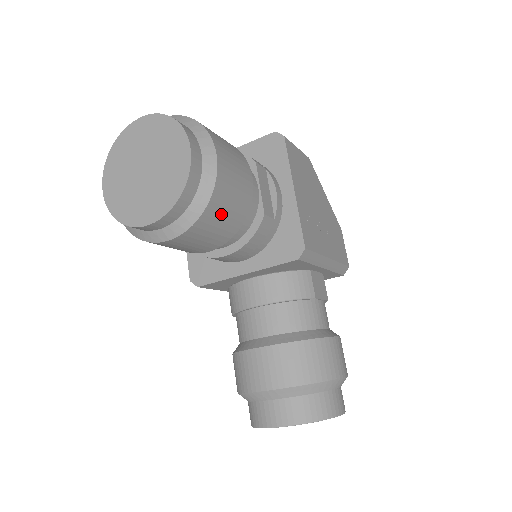
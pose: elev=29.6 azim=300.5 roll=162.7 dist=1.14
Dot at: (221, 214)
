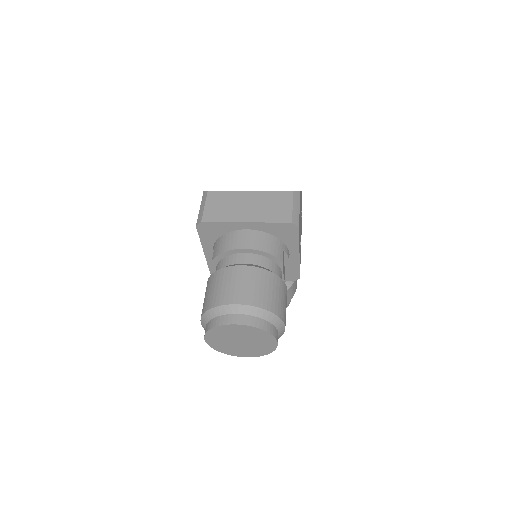
Dot at: occluded
